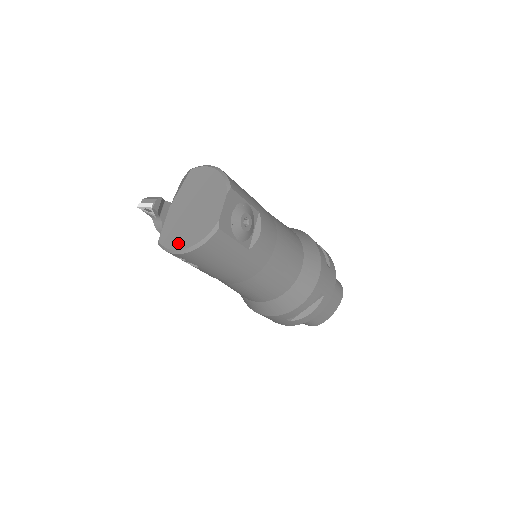
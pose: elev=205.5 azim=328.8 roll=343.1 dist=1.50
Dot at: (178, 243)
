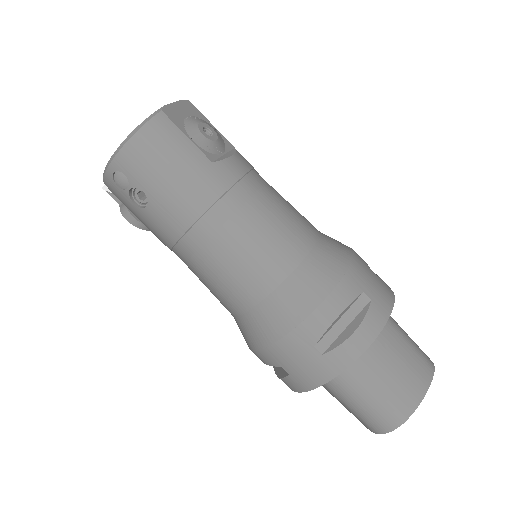
Dot at: occluded
